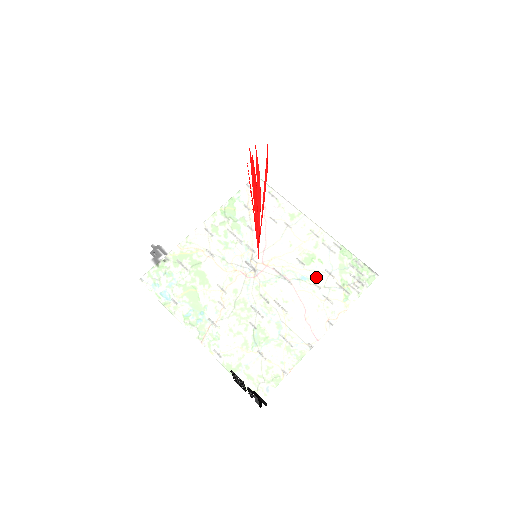
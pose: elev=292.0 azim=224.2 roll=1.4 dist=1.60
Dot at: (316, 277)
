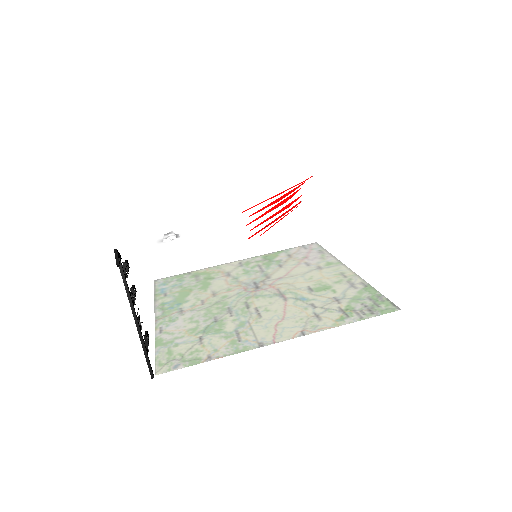
Dot at: (295, 255)
